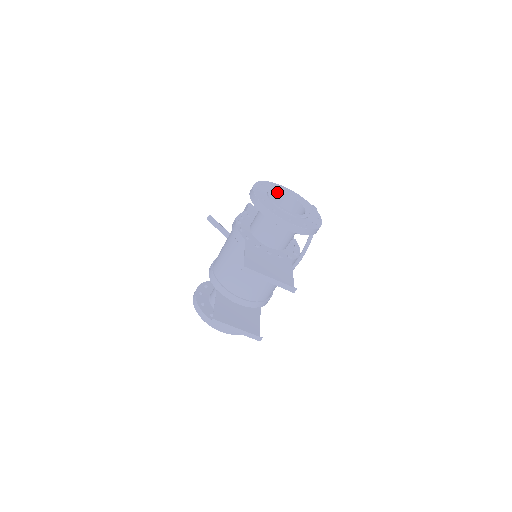
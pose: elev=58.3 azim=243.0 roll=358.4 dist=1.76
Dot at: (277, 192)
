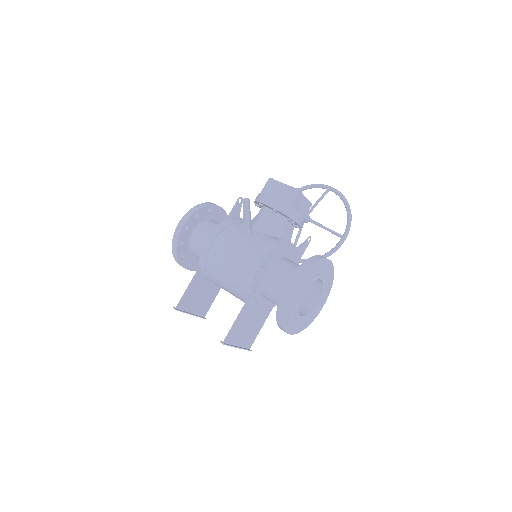
Dot at: (313, 280)
